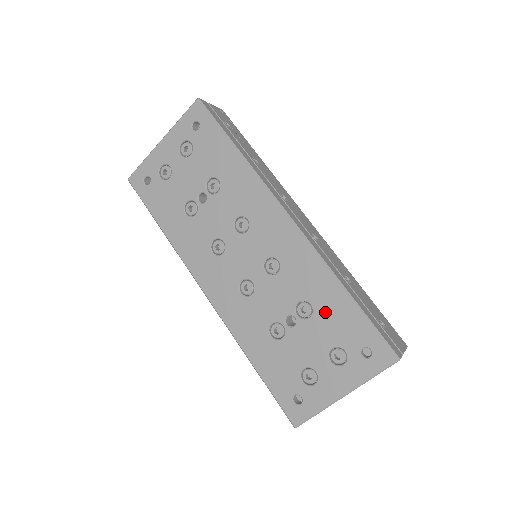
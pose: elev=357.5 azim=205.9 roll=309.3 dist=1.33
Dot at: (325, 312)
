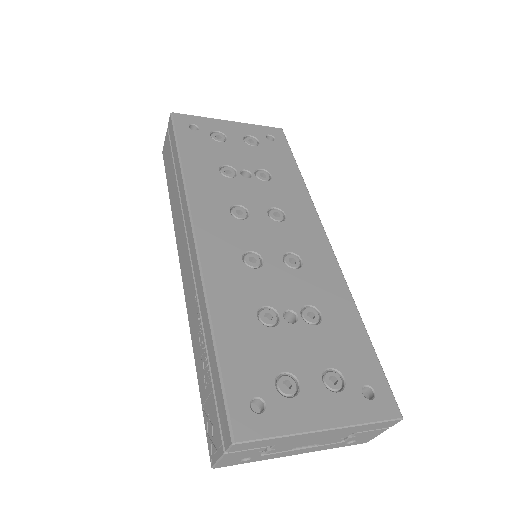
Dot at: (335, 329)
